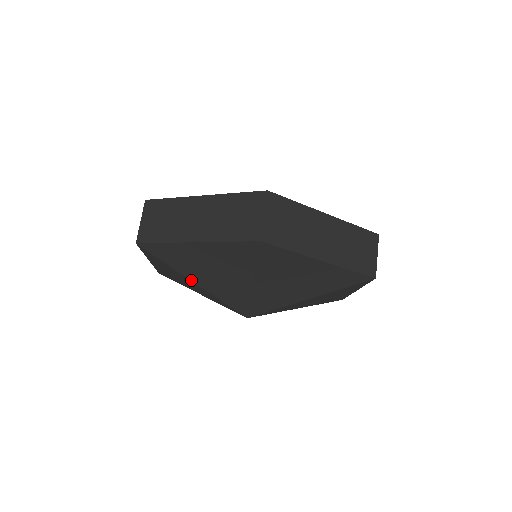
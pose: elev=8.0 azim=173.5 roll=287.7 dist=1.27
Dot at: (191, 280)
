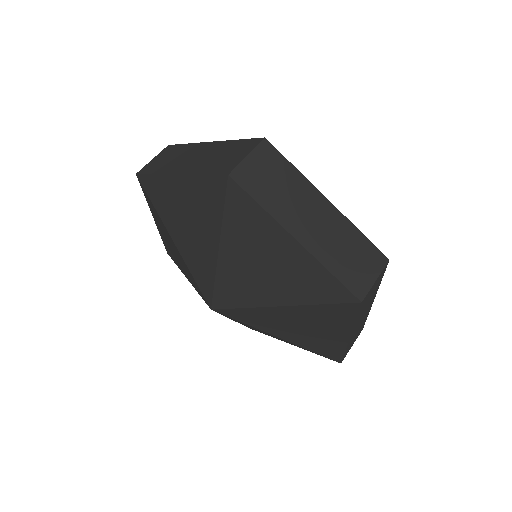
Dot at: (171, 236)
